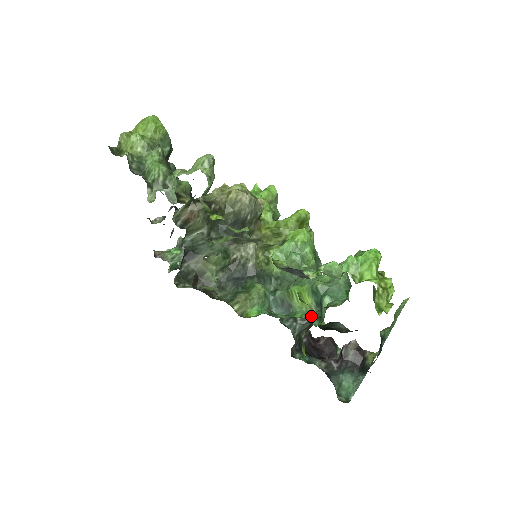
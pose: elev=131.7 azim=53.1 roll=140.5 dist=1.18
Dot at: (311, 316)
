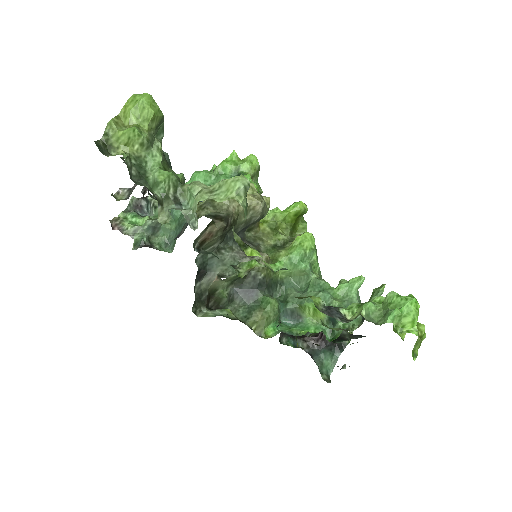
Dot at: (324, 330)
